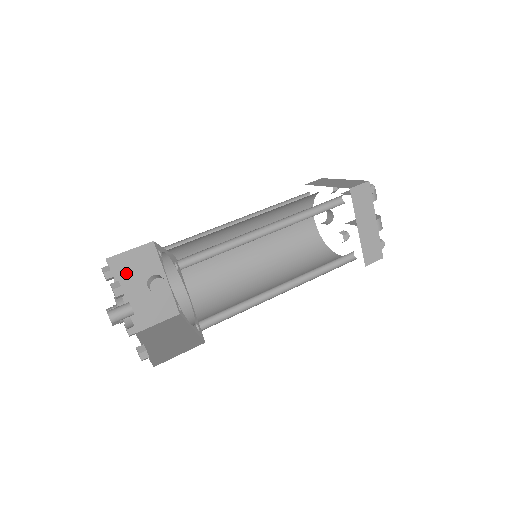
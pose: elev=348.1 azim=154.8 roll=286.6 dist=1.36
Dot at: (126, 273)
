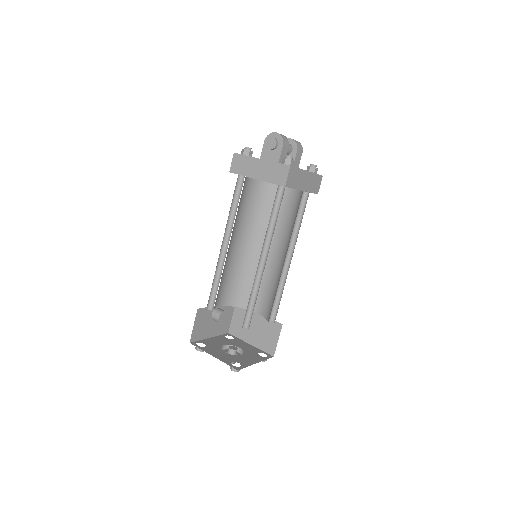
Dot at: (202, 331)
